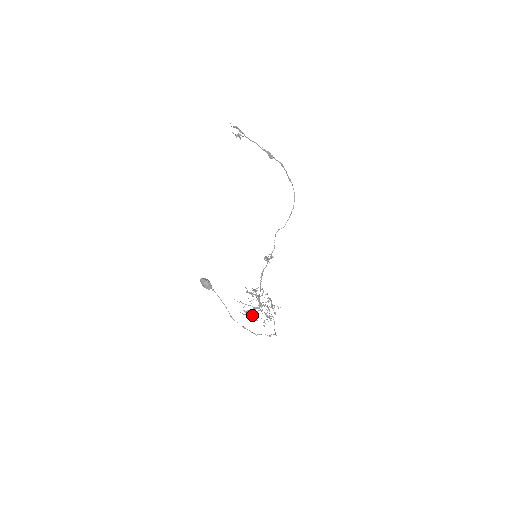
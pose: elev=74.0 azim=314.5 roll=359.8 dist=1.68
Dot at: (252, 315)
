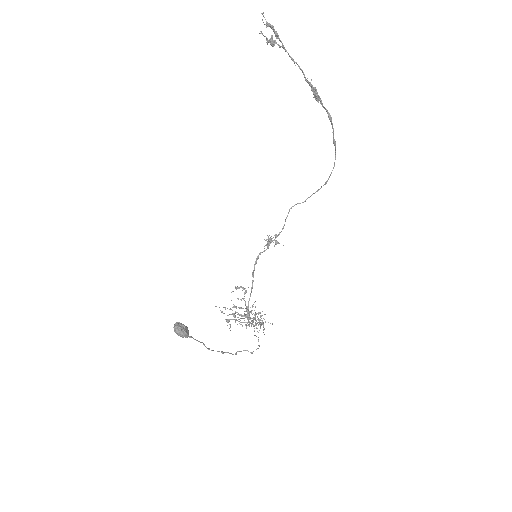
Dot at: (234, 317)
